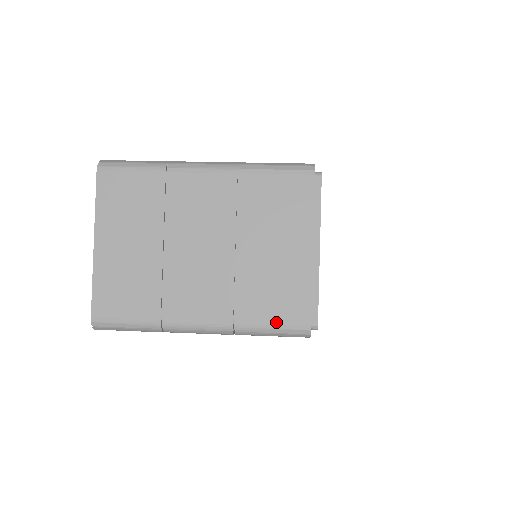
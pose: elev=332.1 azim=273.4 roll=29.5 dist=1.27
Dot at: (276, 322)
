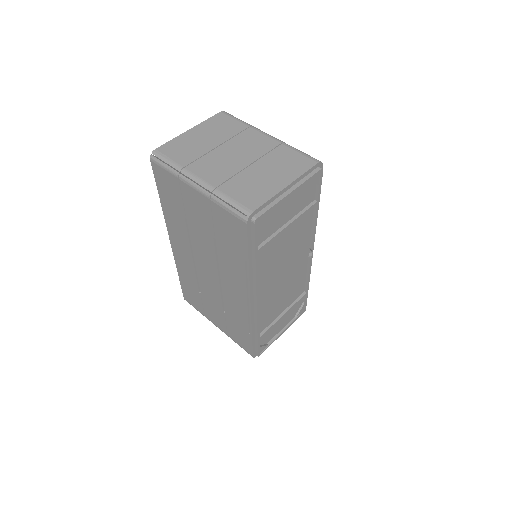
Dot at: (237, 200)
